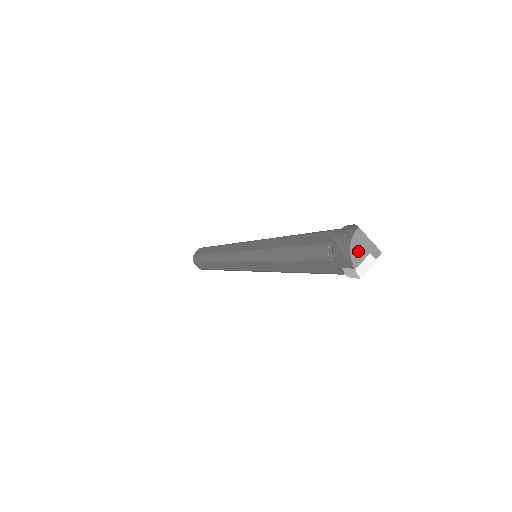
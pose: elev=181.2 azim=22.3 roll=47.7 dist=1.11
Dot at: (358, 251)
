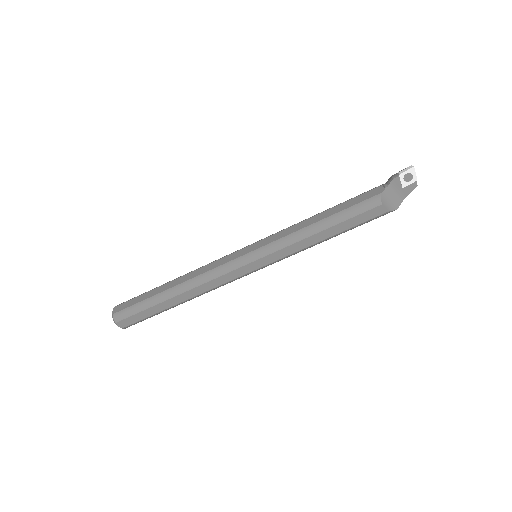
Dot at: occluded
